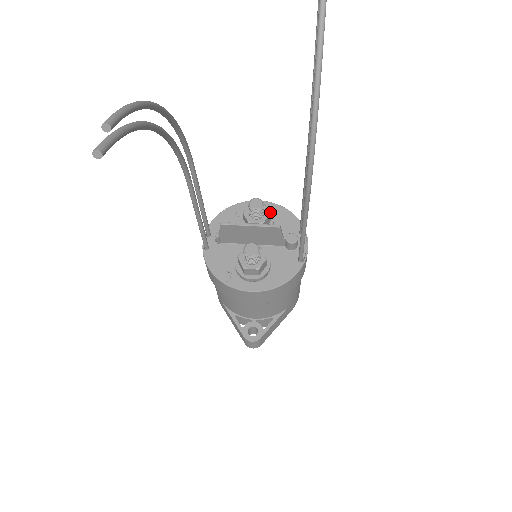
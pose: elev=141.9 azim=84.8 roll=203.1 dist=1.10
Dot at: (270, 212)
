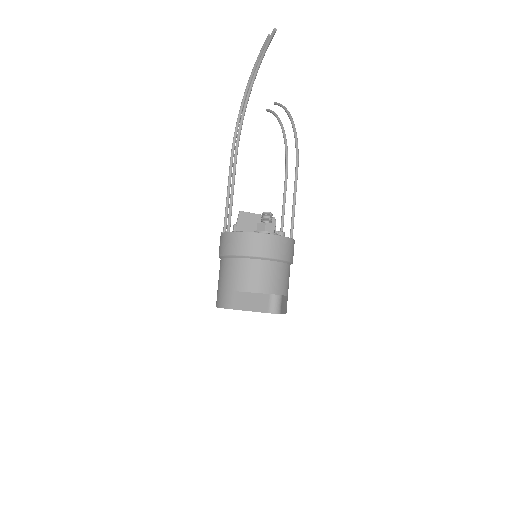
Dot at: occluded
